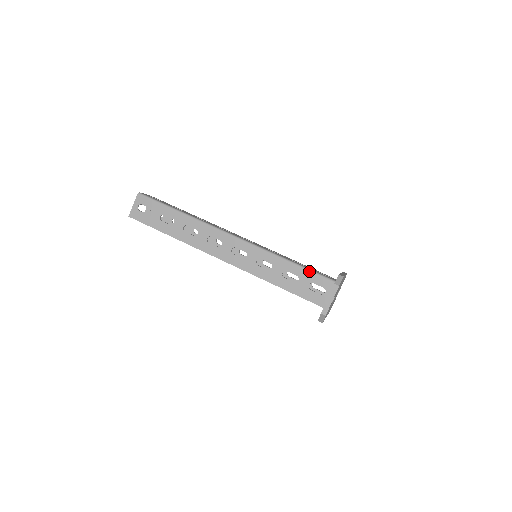
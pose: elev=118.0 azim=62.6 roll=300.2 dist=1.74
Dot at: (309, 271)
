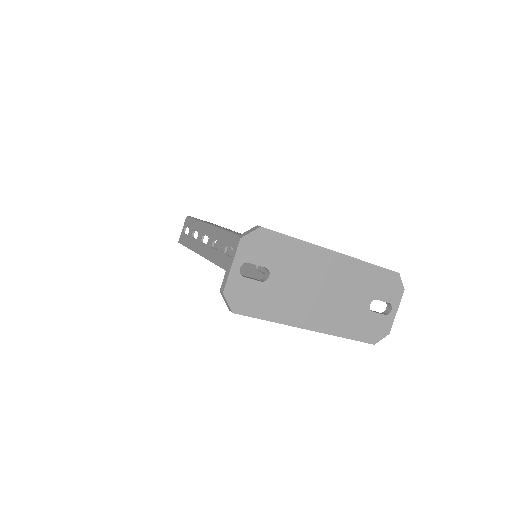
Dot at: occluded
